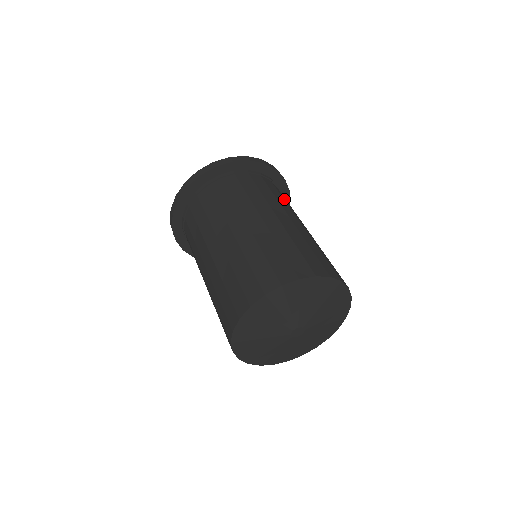
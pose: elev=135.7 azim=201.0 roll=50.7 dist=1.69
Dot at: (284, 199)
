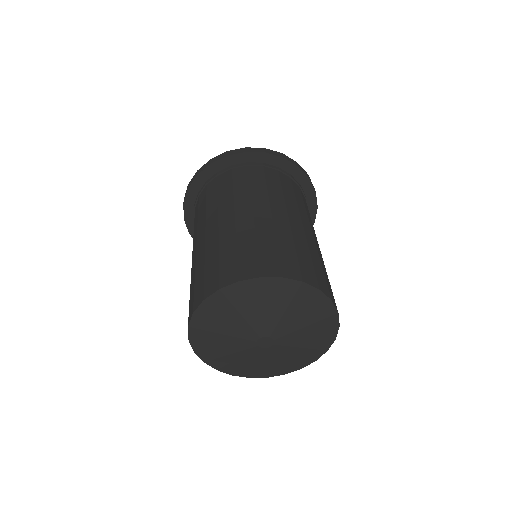
Dot at: occluded
